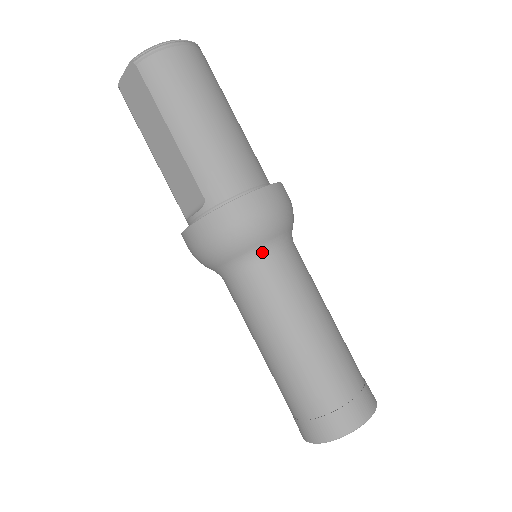
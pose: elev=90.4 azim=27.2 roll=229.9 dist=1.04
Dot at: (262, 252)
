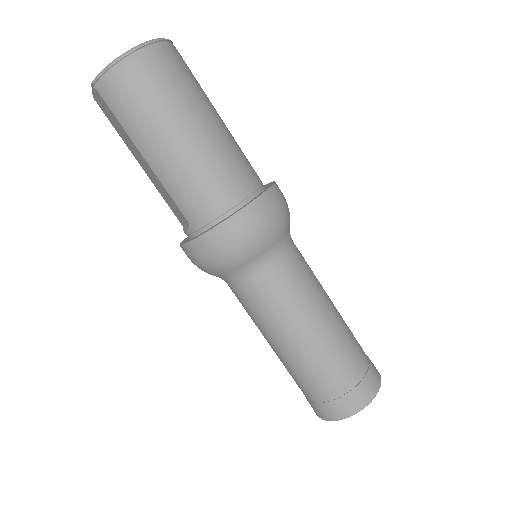
Dot at: (249, 269)
